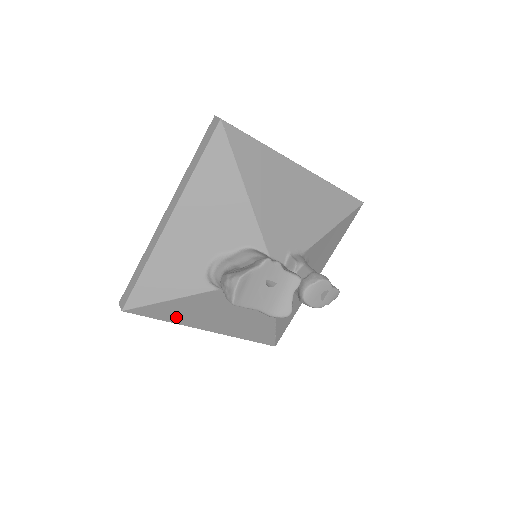
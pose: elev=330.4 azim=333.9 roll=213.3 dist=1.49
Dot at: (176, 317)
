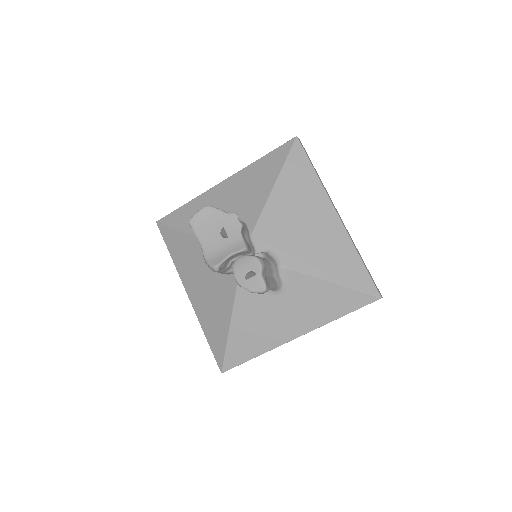
Dot at: (177, 256)
